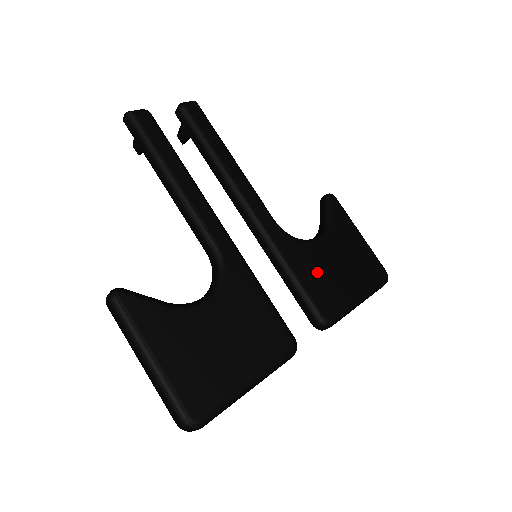
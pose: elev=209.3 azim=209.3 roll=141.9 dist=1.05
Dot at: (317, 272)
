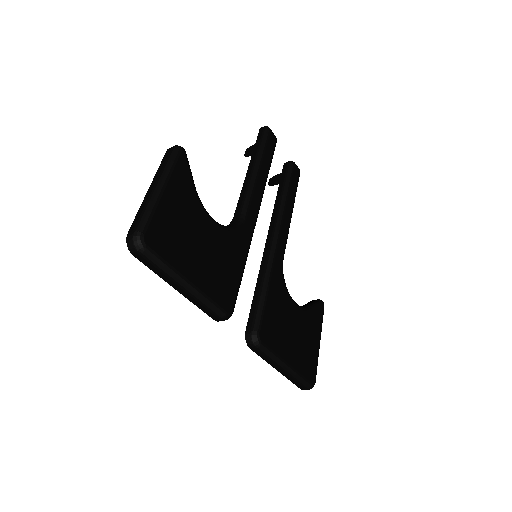
Dot at: (279, 312)
